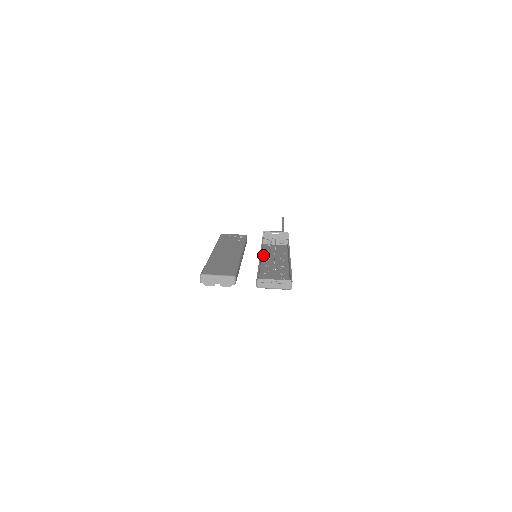
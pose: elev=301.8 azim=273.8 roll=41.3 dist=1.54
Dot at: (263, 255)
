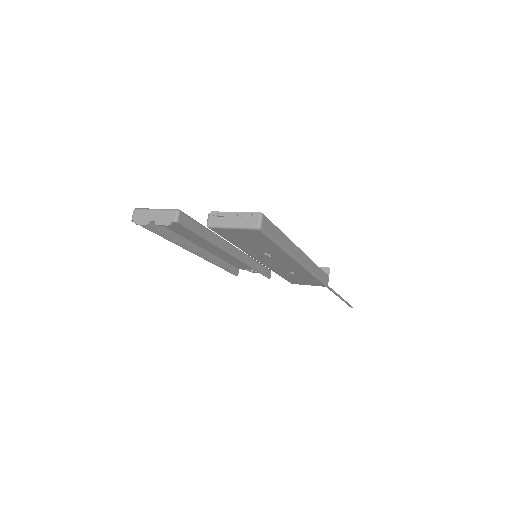
Dot at: occluded
